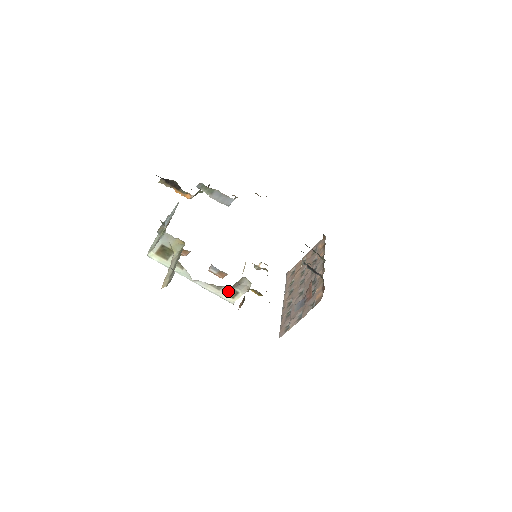
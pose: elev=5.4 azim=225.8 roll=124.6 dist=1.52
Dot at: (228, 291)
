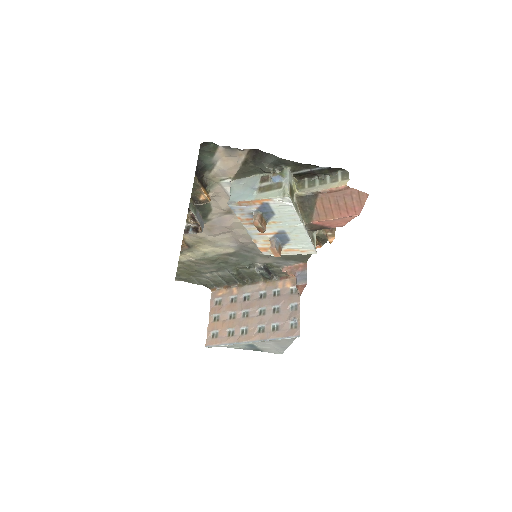
Dot at: occluded
